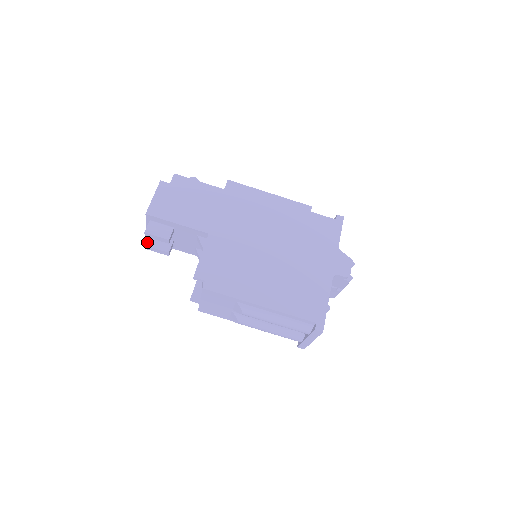
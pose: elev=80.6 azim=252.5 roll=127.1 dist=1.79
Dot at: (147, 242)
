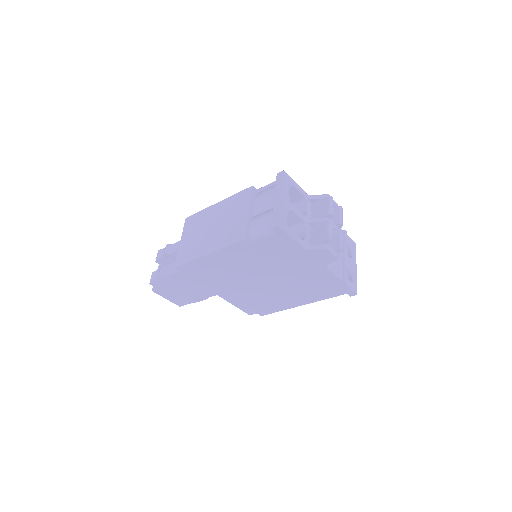
Dot at: occluded
